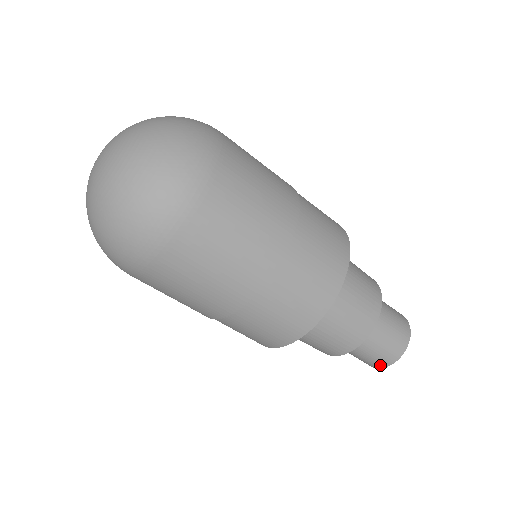
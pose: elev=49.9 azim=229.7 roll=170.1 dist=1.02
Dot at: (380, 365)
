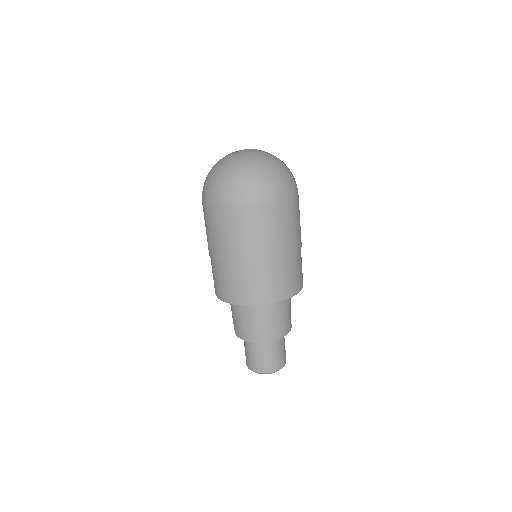
Dot at: (251, 367)
